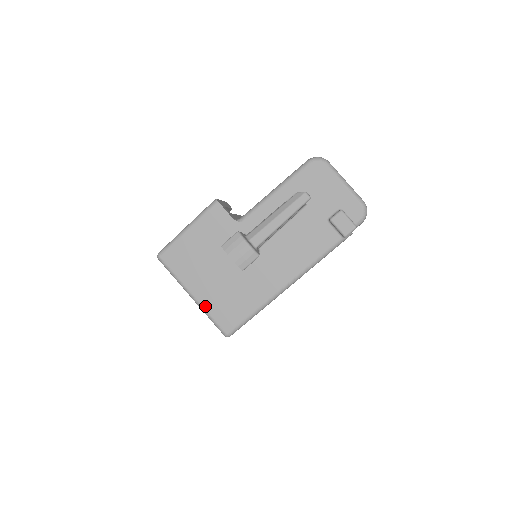
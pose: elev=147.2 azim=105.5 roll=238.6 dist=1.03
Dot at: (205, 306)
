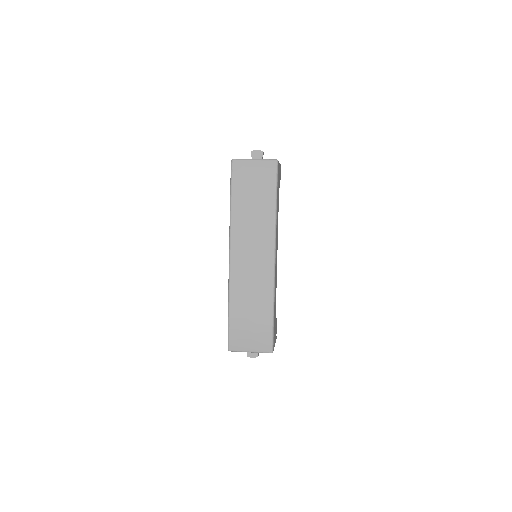
Dot at: (262, 159)
